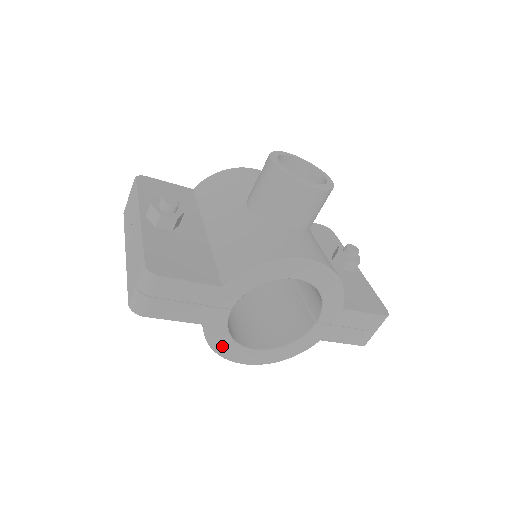
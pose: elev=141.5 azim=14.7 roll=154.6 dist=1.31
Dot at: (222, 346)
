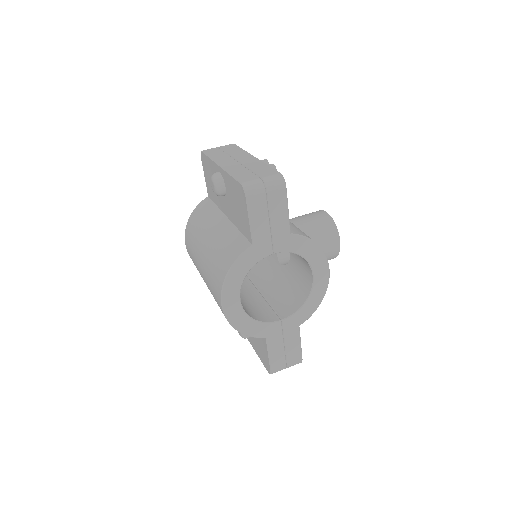
Dot at: (236, 273)
